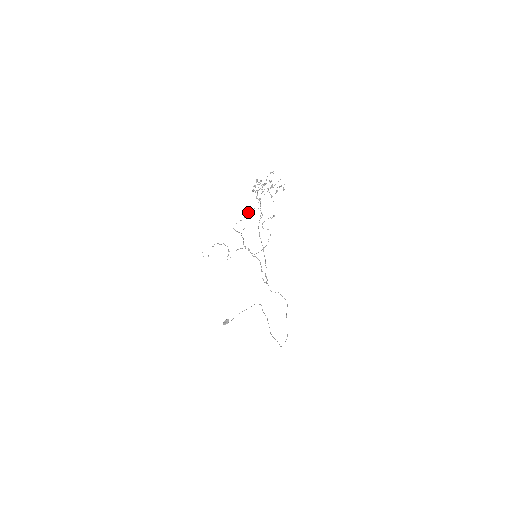
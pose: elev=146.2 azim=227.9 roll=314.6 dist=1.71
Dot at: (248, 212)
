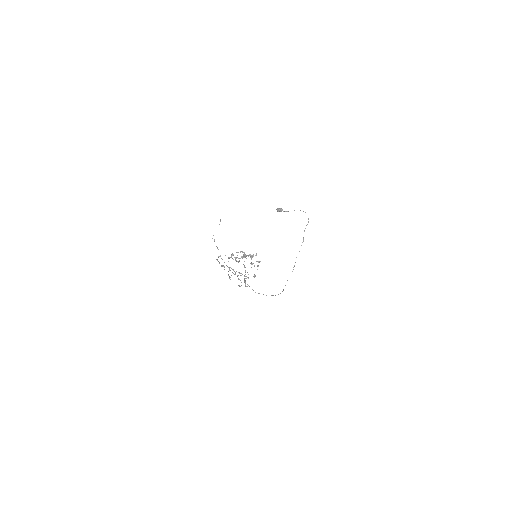
Dot at: (229, 258)
